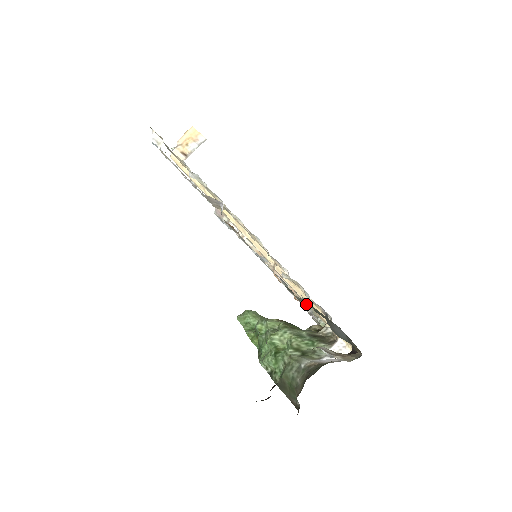
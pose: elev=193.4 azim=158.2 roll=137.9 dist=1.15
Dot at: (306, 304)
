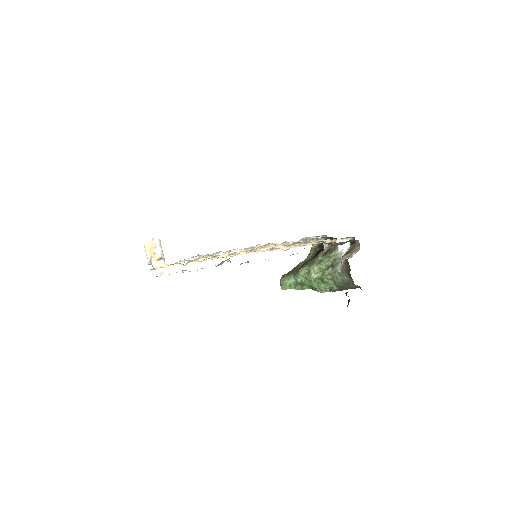
Dot at: occluded
